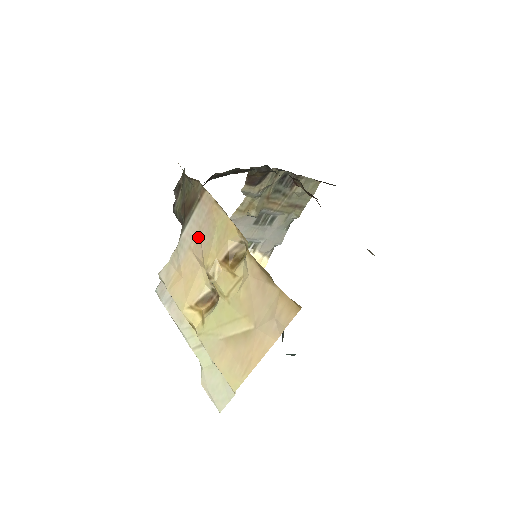
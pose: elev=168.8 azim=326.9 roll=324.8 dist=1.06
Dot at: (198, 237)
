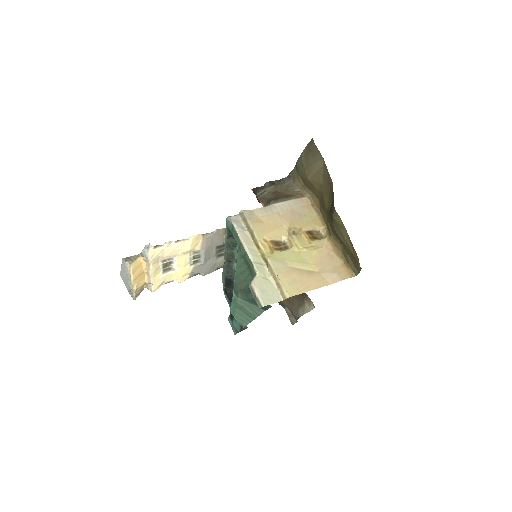
Dot at: (289, 212)
